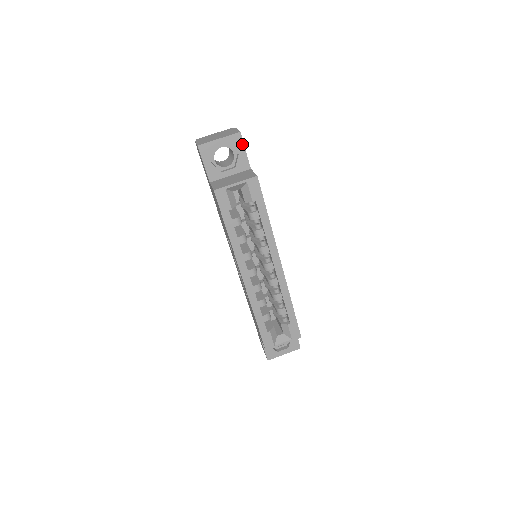
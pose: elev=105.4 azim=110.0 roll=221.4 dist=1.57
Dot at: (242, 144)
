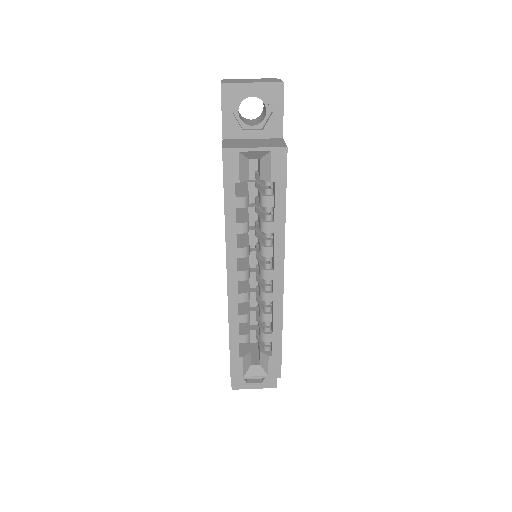
Dot at: (281, 100)
